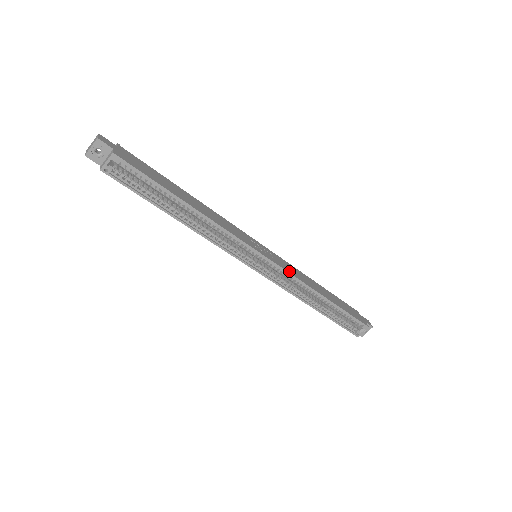
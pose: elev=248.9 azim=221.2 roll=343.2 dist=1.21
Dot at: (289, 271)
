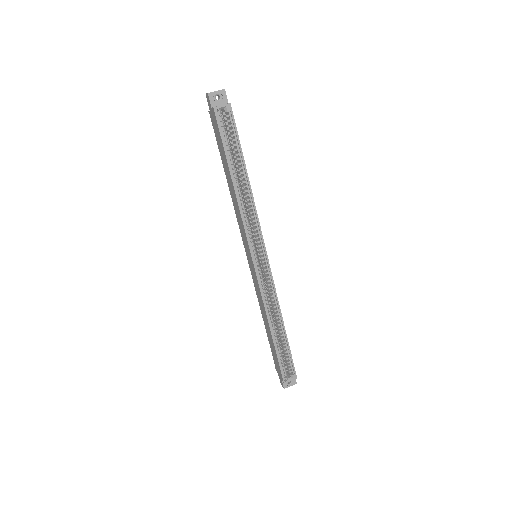
Dot at: (273, 283)
